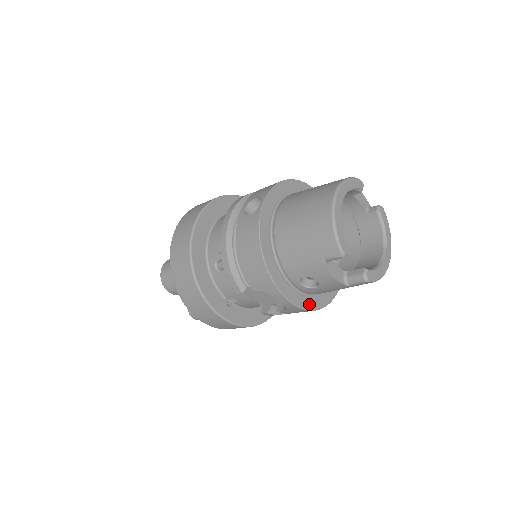
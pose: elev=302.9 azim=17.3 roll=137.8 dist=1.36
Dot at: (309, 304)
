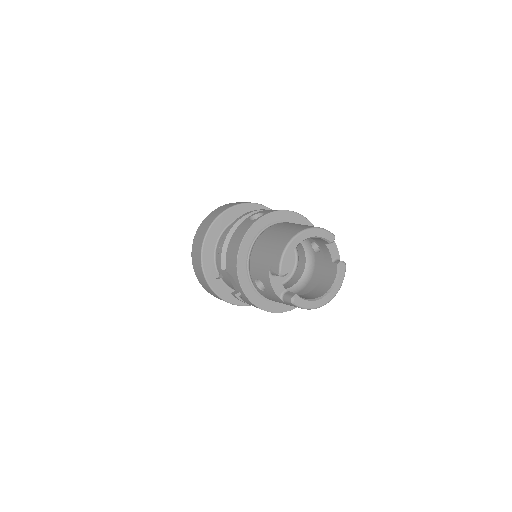
Dot at: (259, 302)
